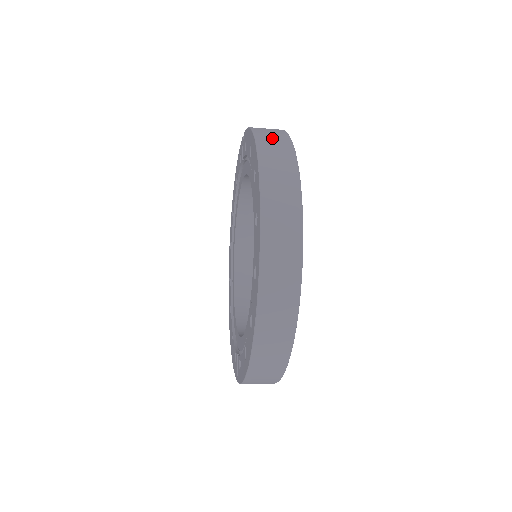
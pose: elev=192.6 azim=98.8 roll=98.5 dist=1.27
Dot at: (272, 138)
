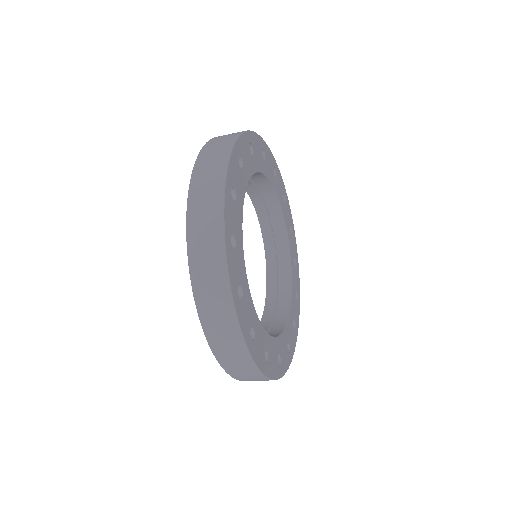
Dot at: (204, 200)
